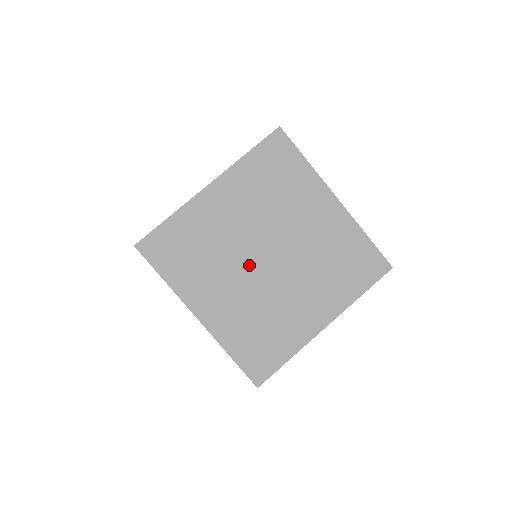
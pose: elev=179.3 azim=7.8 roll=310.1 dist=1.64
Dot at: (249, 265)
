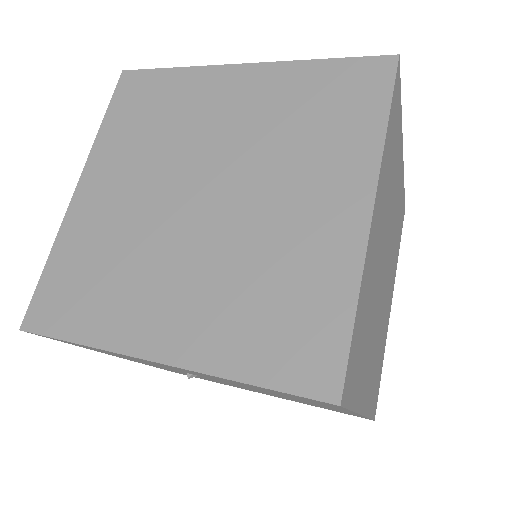
Dot at: (380, 297)
